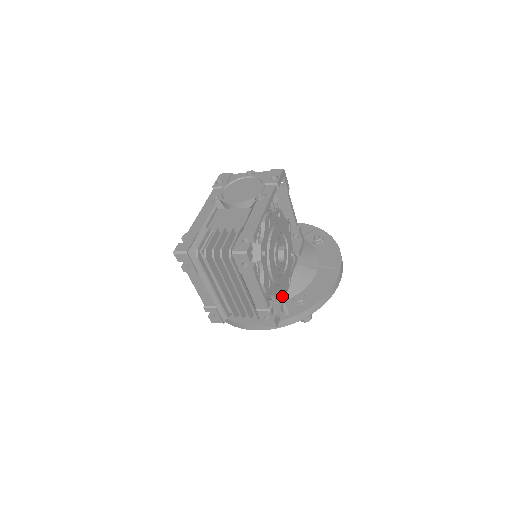
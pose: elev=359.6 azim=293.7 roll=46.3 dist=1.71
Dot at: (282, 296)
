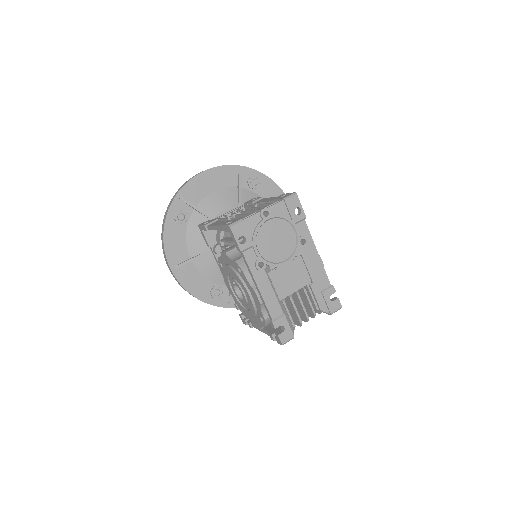
Dot at: occluded
